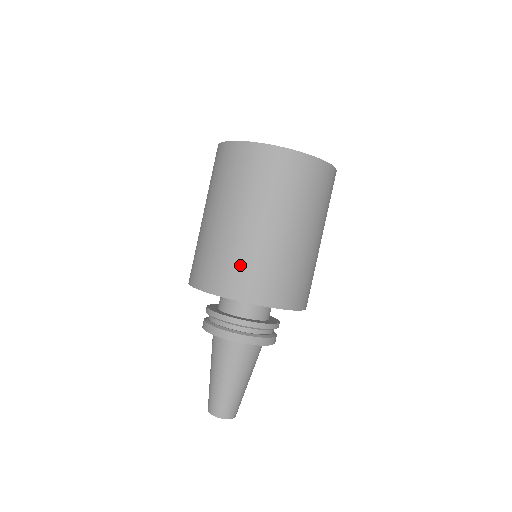
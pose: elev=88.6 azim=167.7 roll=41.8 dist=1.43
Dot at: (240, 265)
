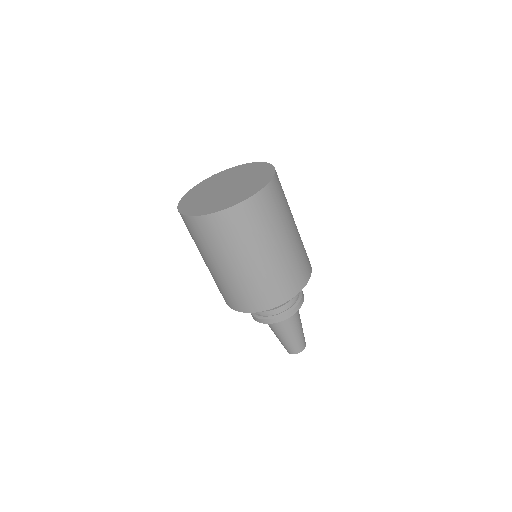
Dot at: (276, 283)
